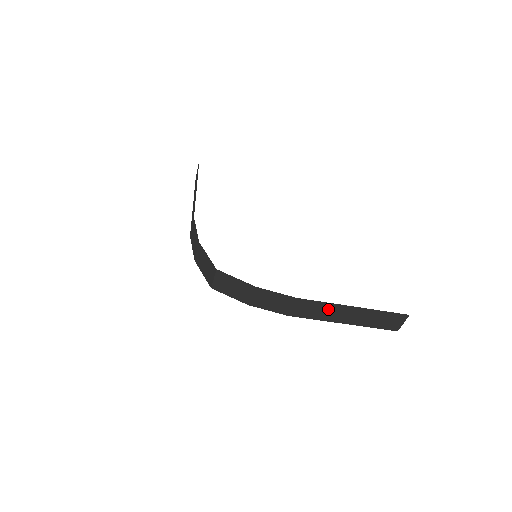
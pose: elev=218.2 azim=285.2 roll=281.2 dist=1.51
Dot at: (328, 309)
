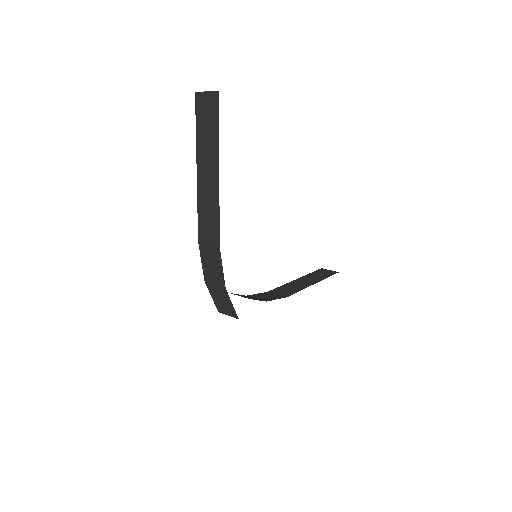
Dot at: occluded
